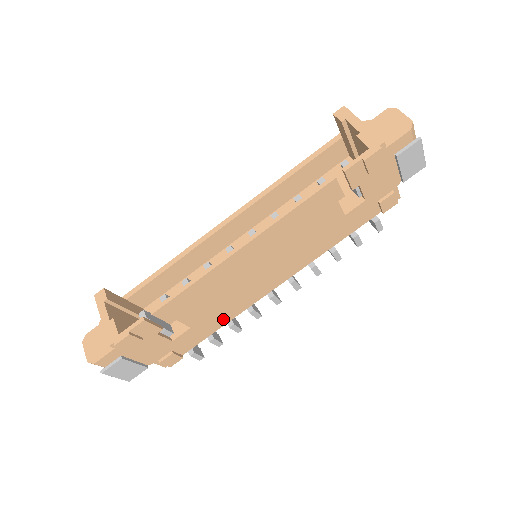
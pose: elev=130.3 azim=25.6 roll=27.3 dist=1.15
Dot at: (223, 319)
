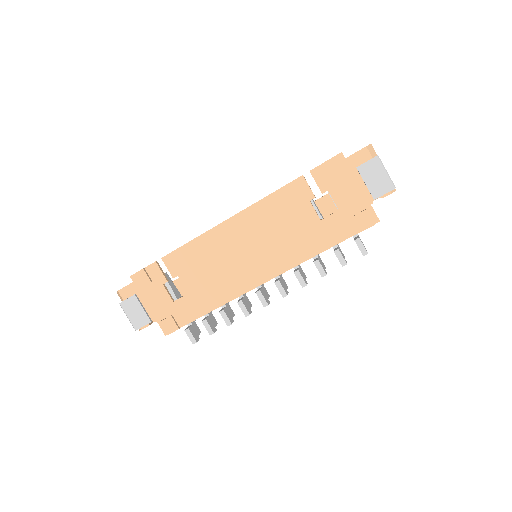
Dot at: (216, 300)
